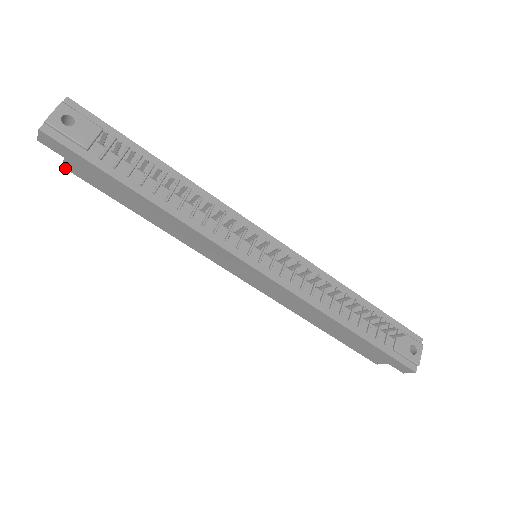
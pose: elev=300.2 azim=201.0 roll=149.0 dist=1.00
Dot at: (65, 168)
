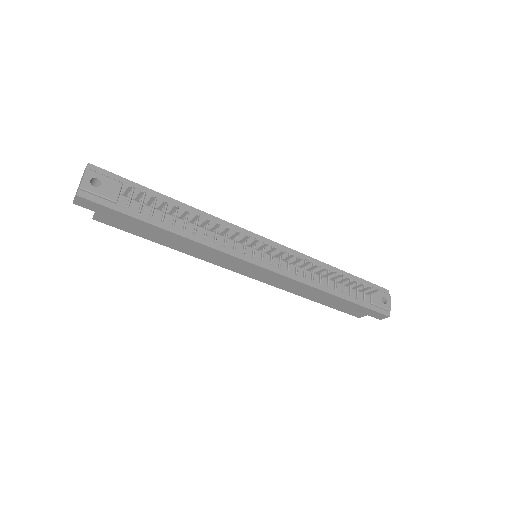
Dot at: occluded
